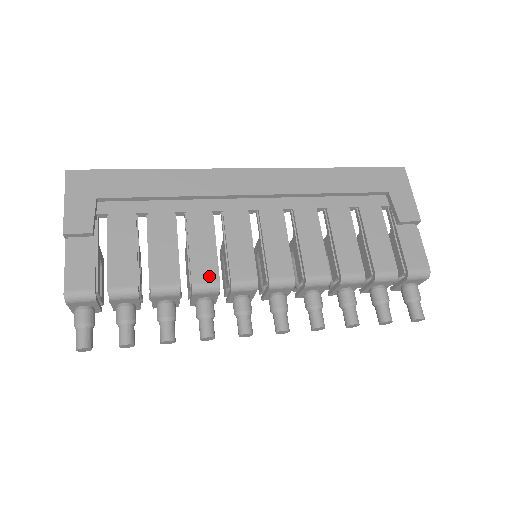
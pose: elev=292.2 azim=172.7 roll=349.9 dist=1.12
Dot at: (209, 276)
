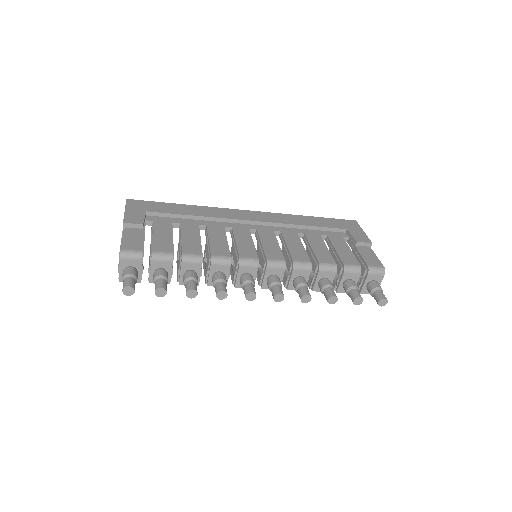
Dot at: (223, 253)
